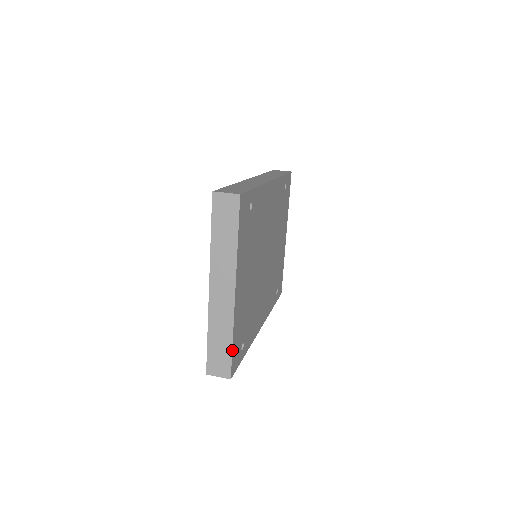
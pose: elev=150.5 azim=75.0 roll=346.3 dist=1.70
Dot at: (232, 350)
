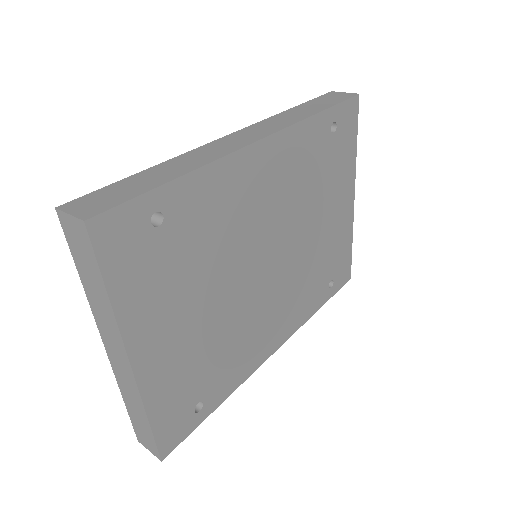
Dot at: (152, 431)
